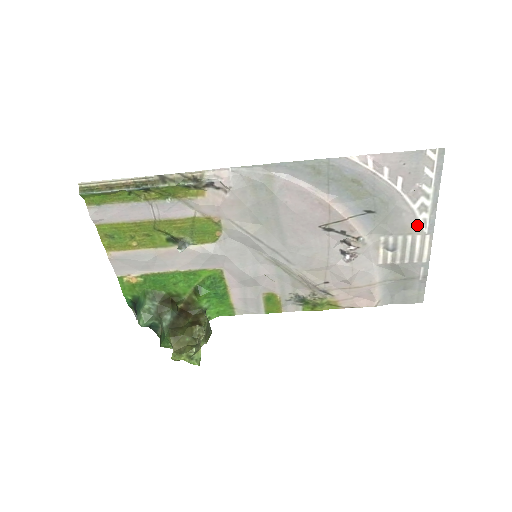
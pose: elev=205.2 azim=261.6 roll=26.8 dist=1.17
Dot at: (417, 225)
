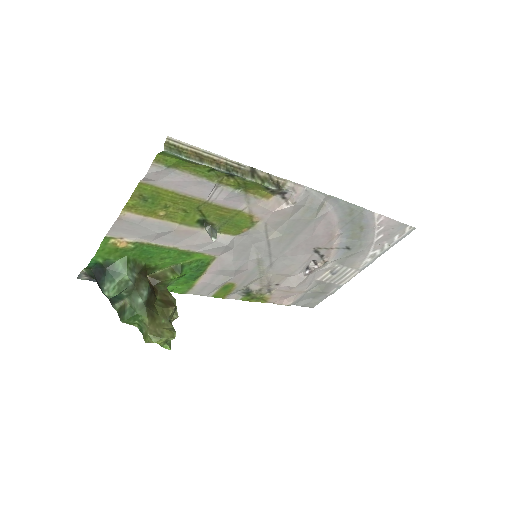
Dot at: (360, 264)
